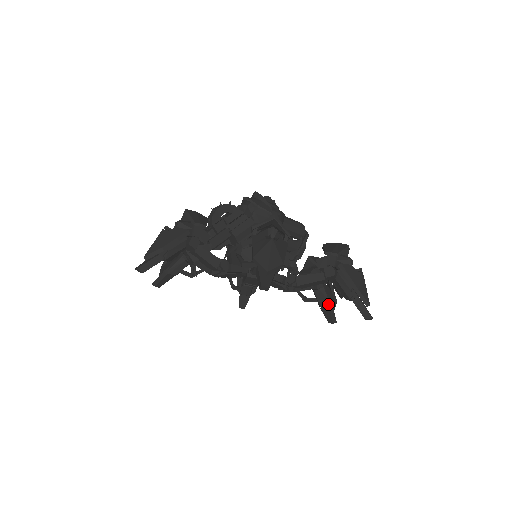
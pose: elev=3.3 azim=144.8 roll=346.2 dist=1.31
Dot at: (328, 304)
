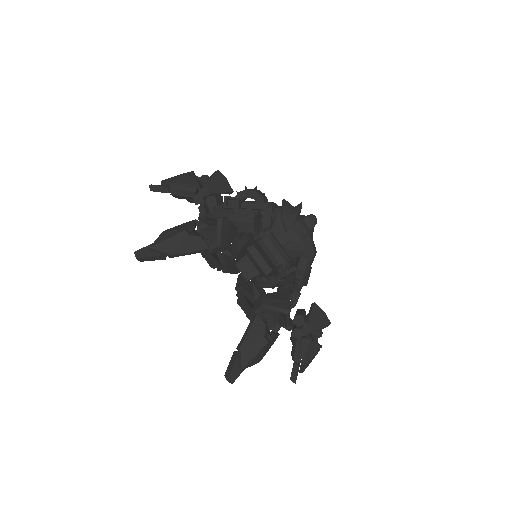
Dot at: (296, 359)
